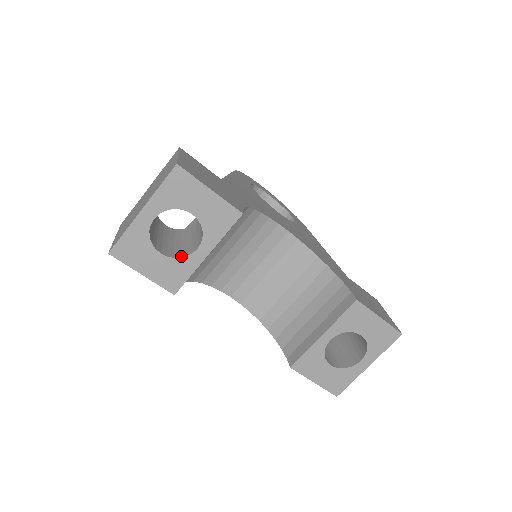
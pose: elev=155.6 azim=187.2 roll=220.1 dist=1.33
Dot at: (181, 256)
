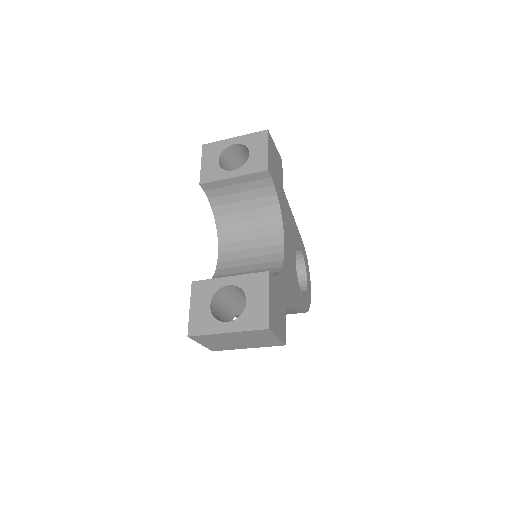
Dot at: (224, 170)
